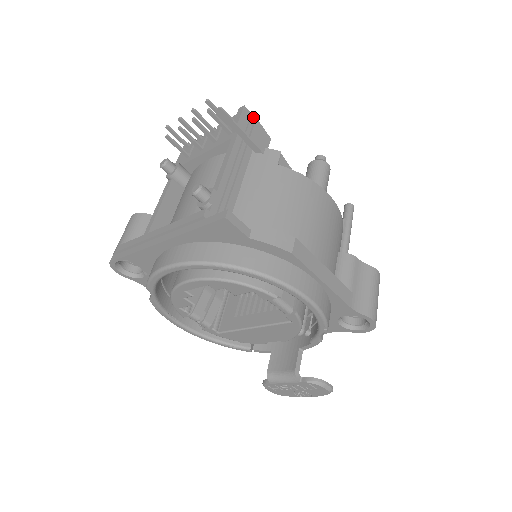
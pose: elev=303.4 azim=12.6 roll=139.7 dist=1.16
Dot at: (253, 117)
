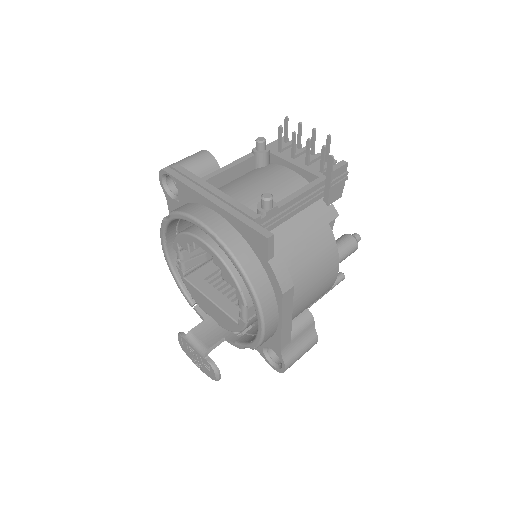
Dot at: (345, 175)
